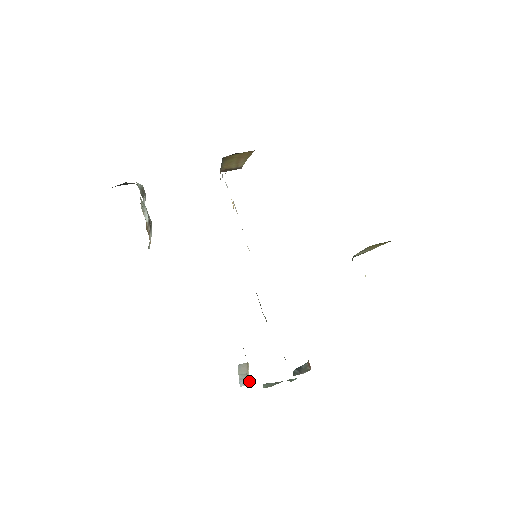
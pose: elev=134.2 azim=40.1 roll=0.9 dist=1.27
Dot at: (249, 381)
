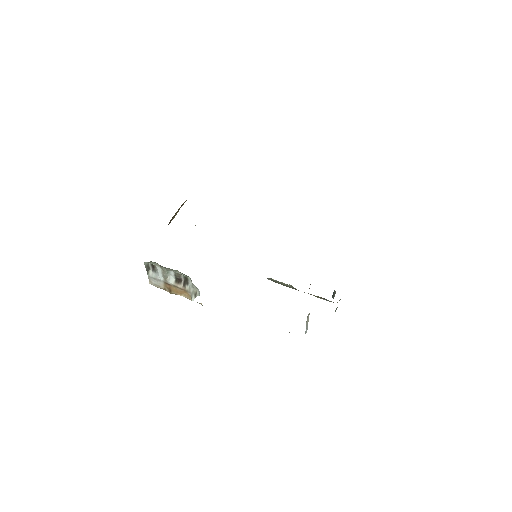
Dot at: occluded
